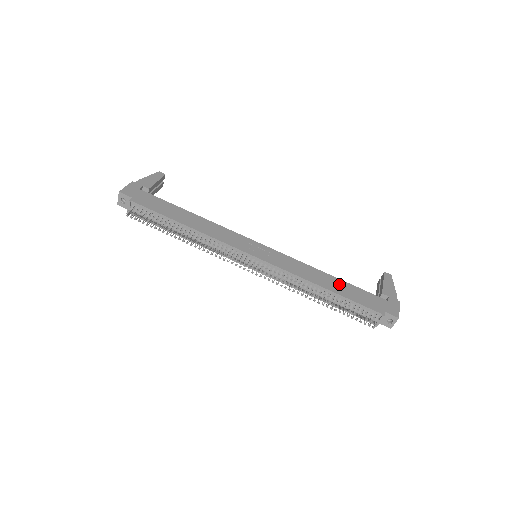
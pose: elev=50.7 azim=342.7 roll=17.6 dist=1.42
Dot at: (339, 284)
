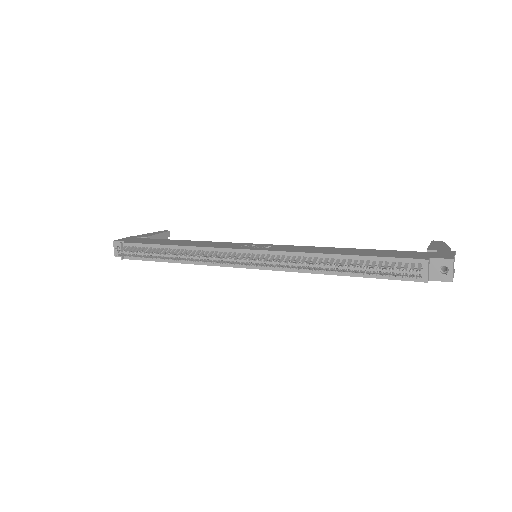
Dot at: (360, 251)
